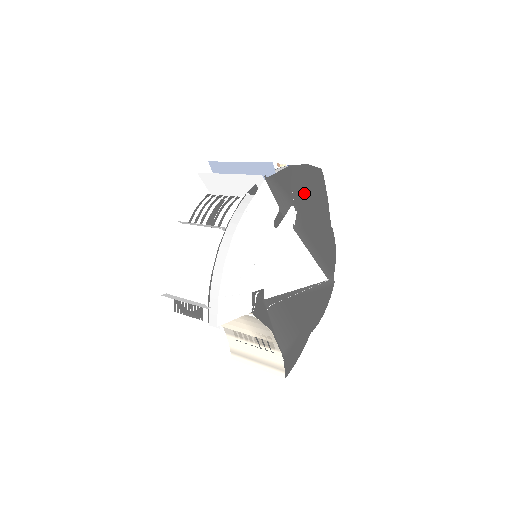
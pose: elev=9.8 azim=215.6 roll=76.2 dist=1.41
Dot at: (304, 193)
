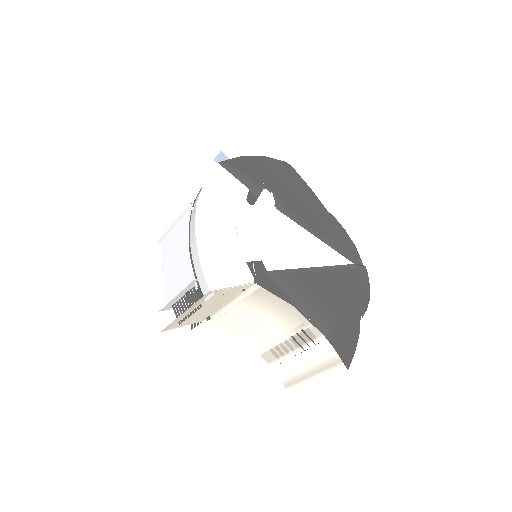
Dot at: (275, 180)
